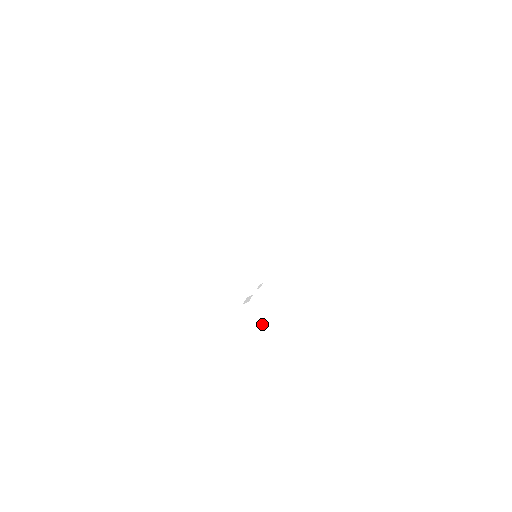
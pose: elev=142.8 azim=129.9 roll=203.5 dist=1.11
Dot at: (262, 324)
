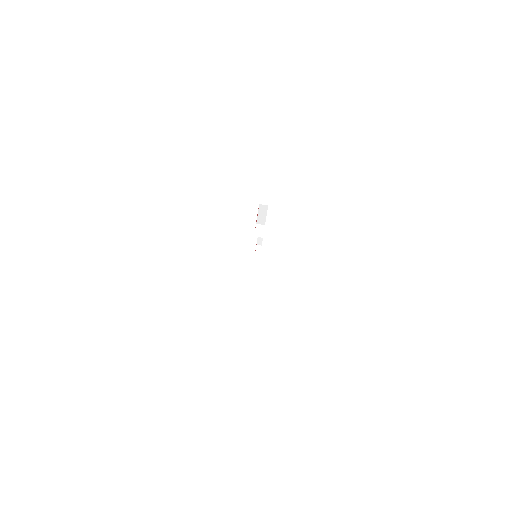
Dot at: (262, 222)
